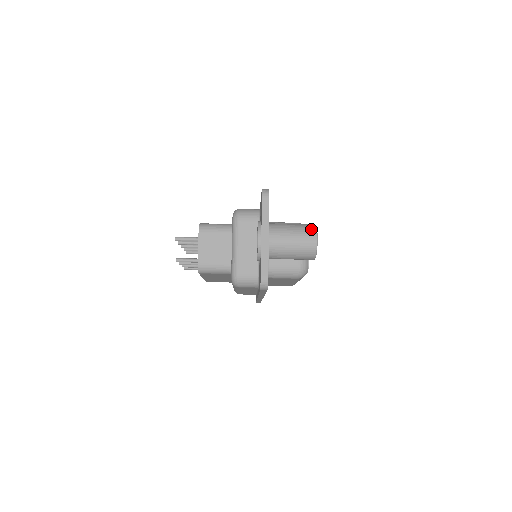
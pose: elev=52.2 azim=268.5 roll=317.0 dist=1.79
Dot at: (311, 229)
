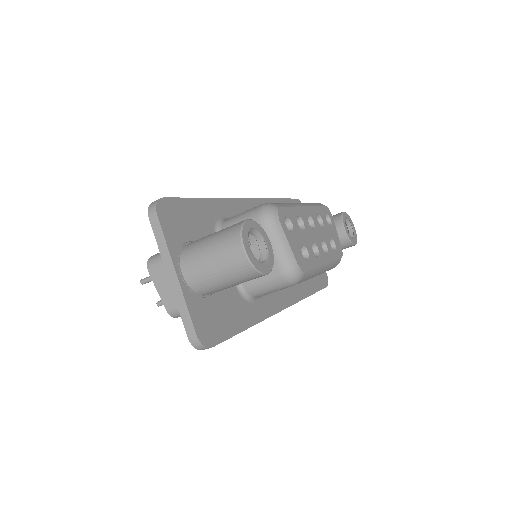
Dot at: (233, 236)
